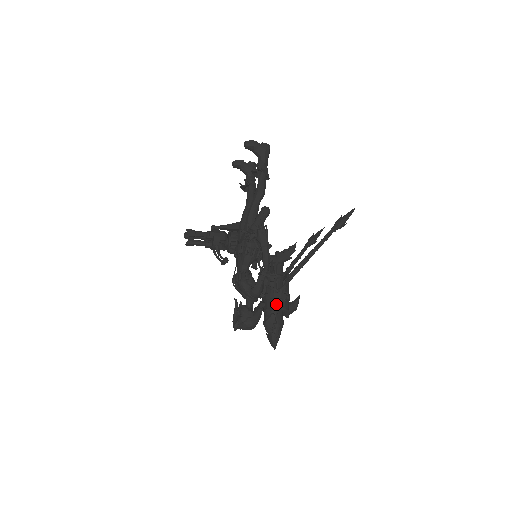
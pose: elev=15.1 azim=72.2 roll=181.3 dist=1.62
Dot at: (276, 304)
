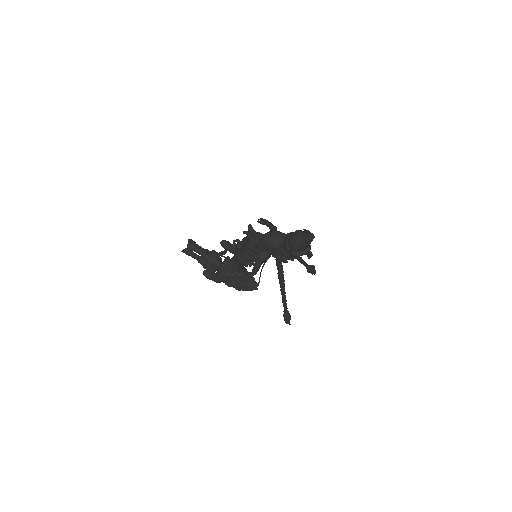
Dot at: occluded
